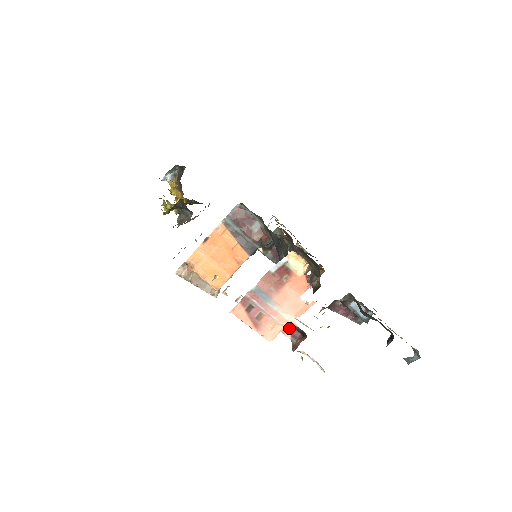
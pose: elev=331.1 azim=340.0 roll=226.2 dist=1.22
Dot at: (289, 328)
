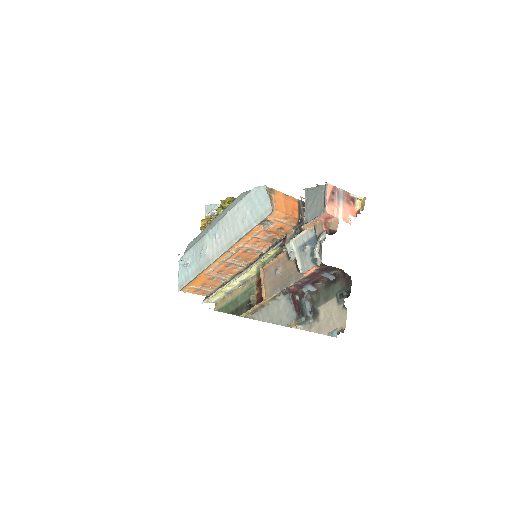
Dot at: (326, 227)
